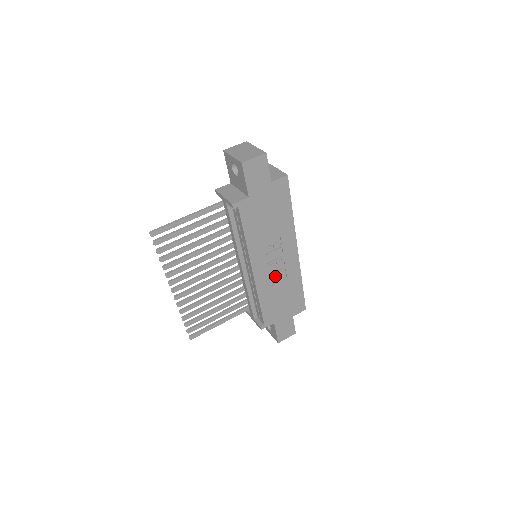
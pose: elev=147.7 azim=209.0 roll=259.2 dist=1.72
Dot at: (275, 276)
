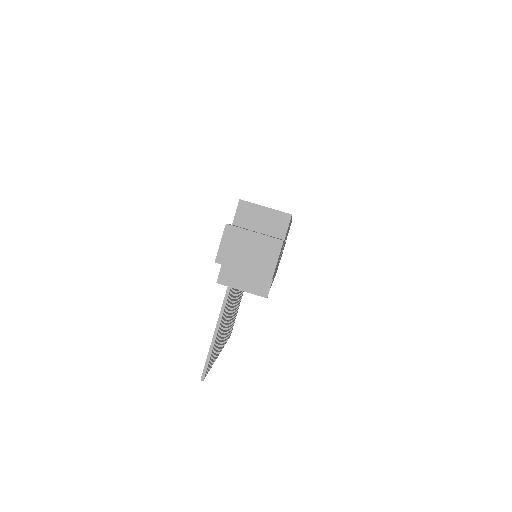
Dot at: occluded
